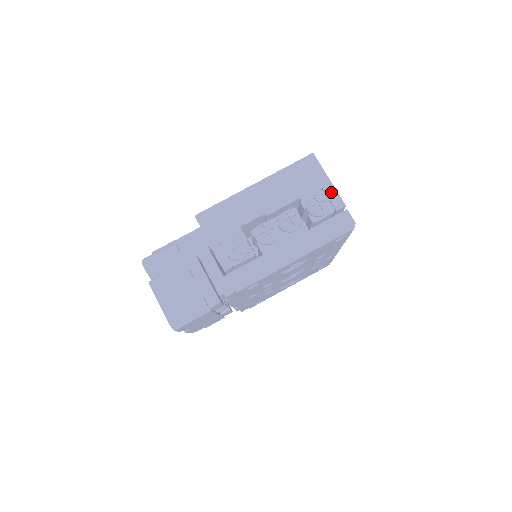
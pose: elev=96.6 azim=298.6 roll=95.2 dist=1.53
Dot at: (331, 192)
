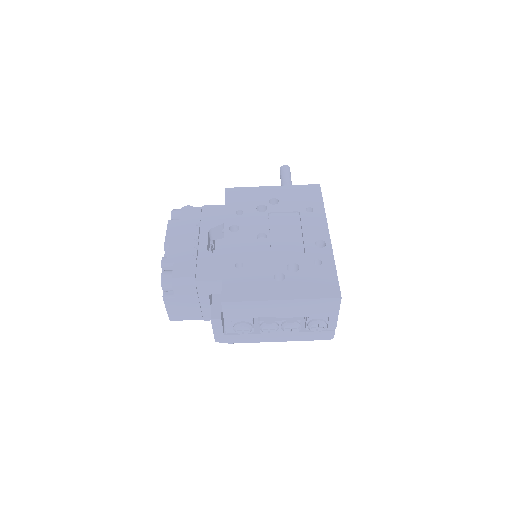
Dot at: (333, 321)
